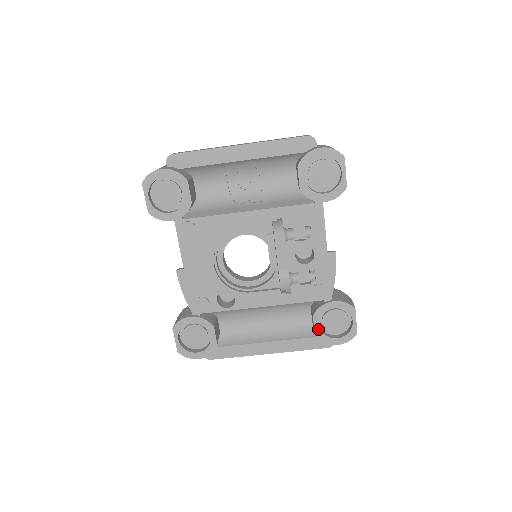
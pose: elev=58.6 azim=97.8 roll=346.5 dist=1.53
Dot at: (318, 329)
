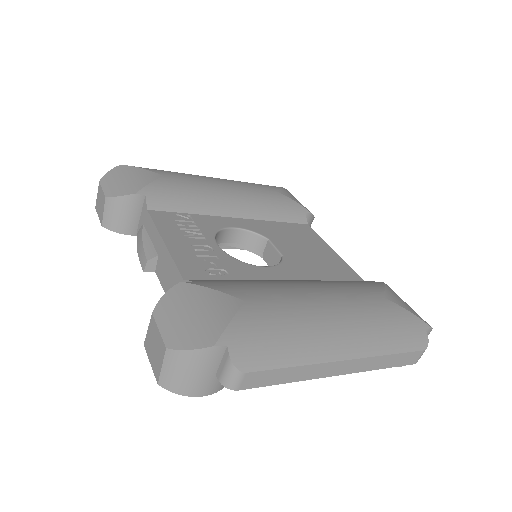
Dot at: occluded
